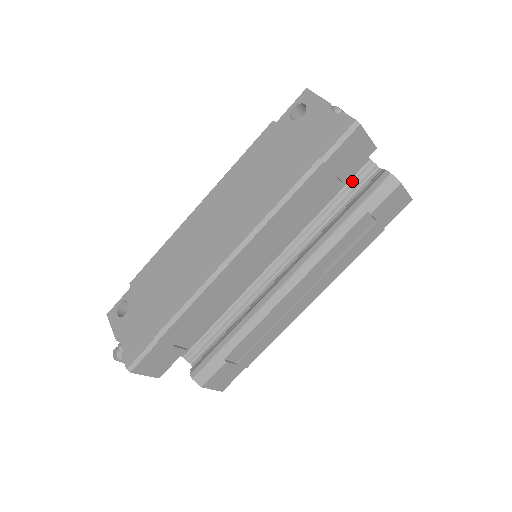
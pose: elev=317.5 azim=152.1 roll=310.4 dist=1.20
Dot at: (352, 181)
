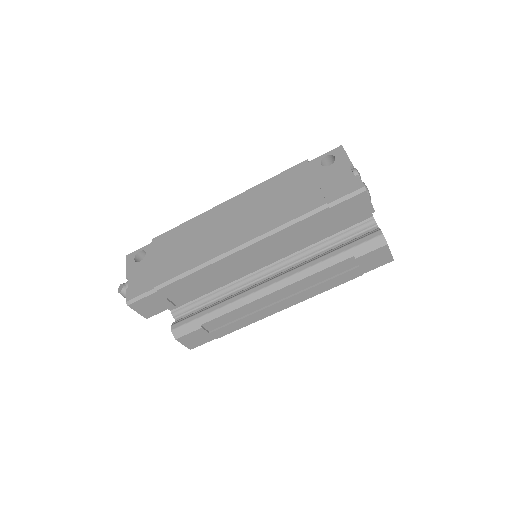
Dot at: (353, 227)
